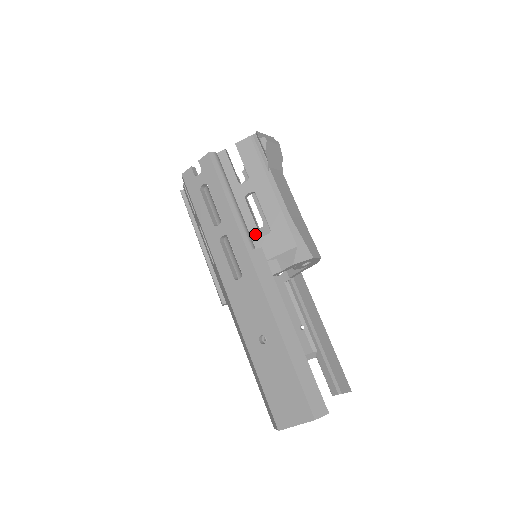
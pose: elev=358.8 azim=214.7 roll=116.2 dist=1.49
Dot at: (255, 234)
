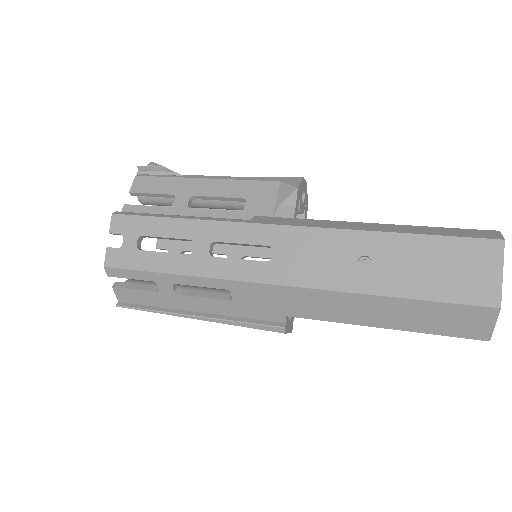
Dot at: (235, 216)
